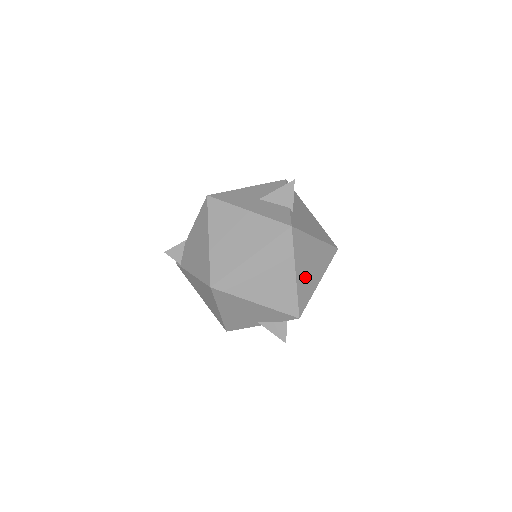
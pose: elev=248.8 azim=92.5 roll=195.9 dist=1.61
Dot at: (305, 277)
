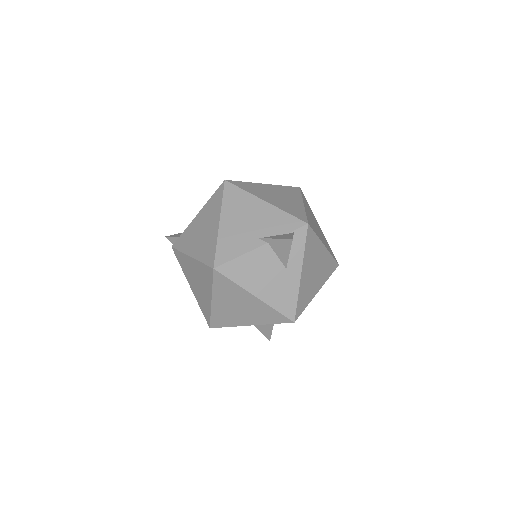
Dot at: (311, 220)
